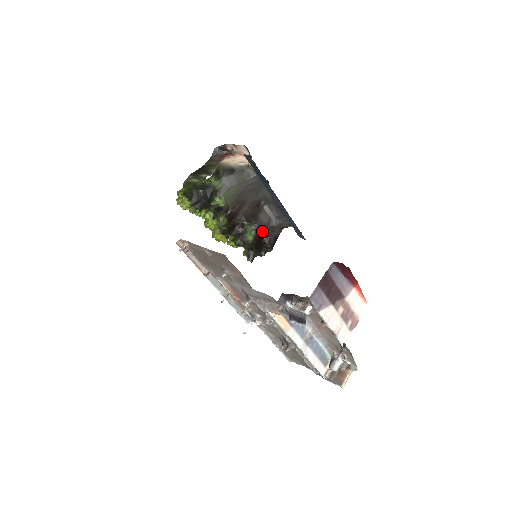
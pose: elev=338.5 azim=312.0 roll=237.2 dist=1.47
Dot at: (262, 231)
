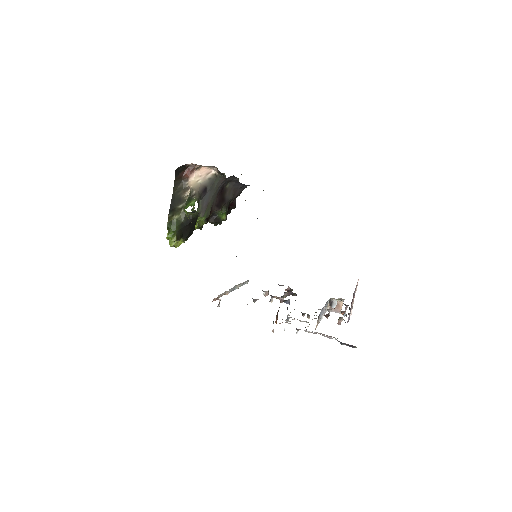
Dot at: (229, 204)
